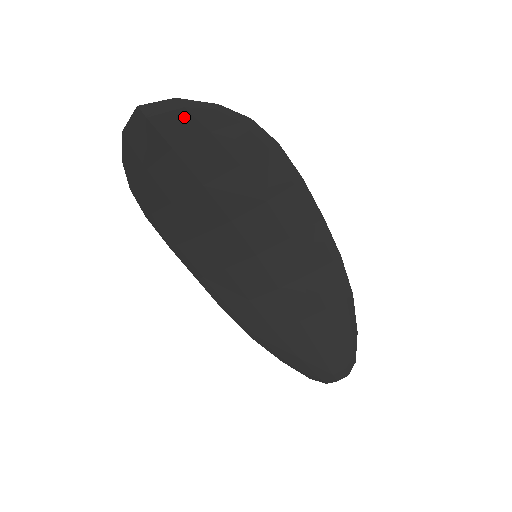
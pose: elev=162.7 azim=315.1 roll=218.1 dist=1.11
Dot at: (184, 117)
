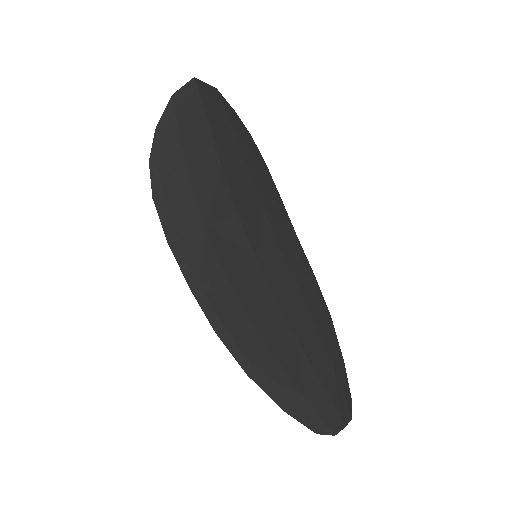
Dot at: (220, 104)
